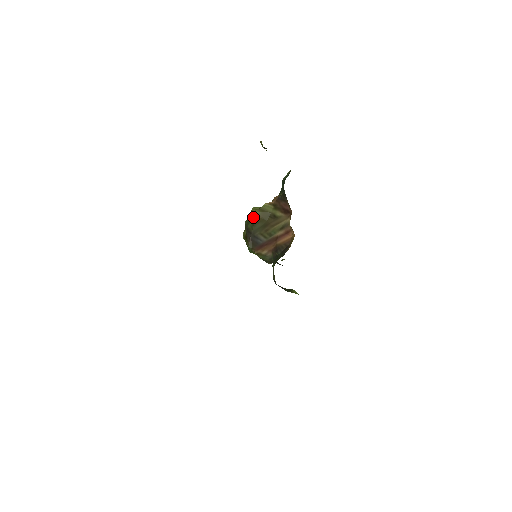
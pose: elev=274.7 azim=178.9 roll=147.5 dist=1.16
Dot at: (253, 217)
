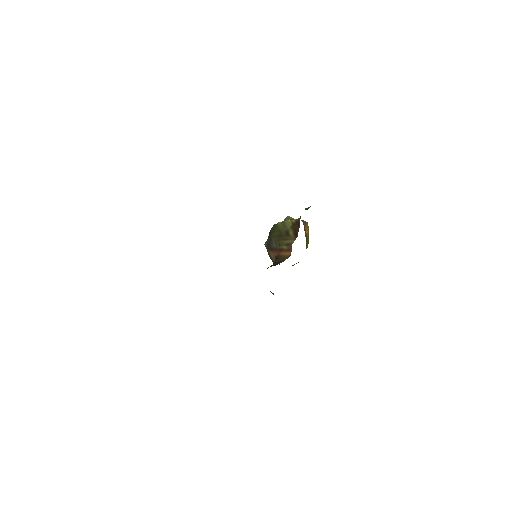
Dot at: (276, 225)
